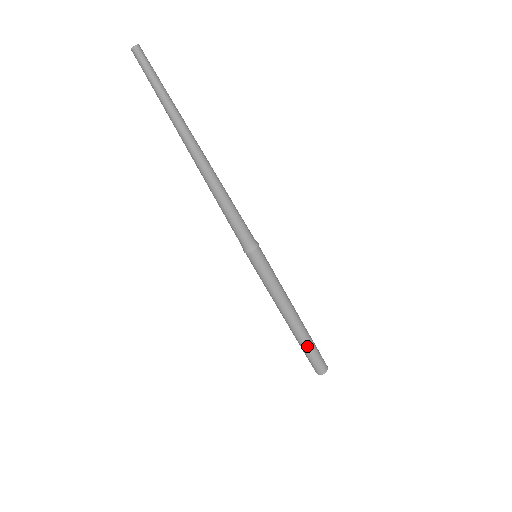
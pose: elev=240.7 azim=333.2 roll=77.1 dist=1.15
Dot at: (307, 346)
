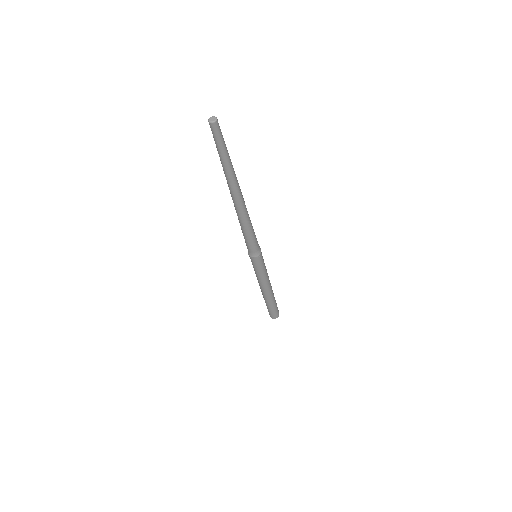
Dot at: (267, 304)
